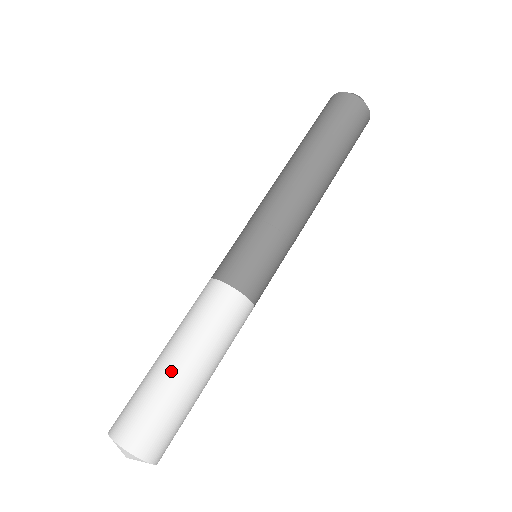
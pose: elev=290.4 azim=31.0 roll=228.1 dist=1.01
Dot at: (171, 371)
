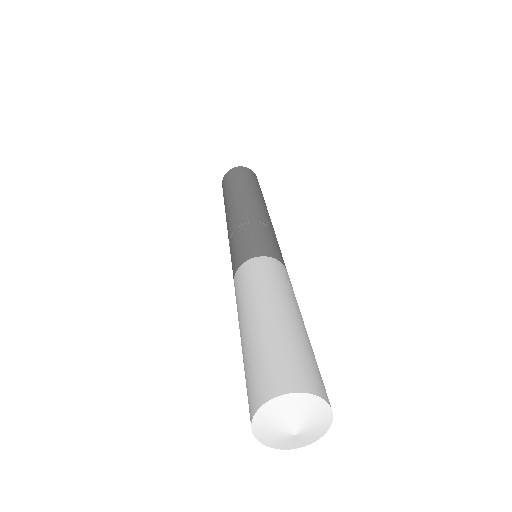
Dot at: (278, 318)
